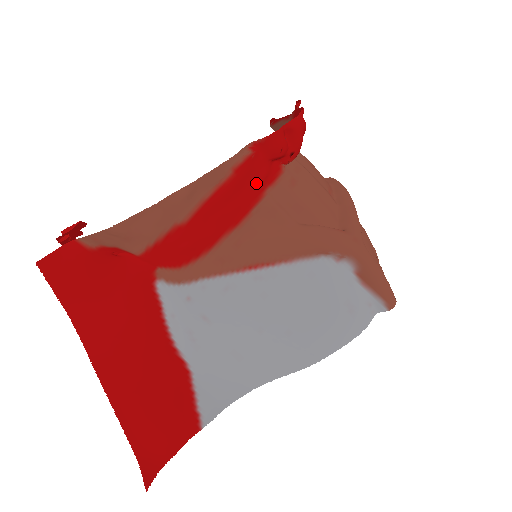
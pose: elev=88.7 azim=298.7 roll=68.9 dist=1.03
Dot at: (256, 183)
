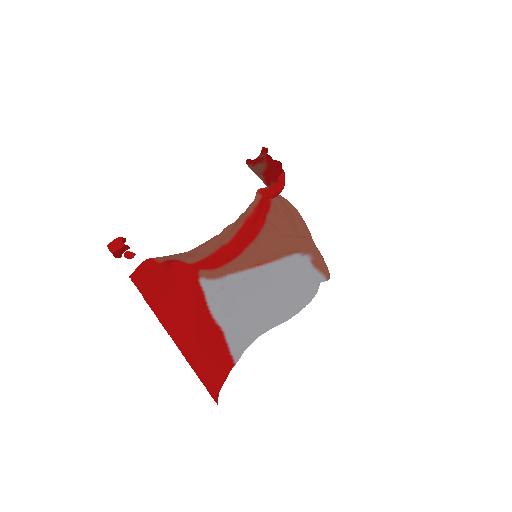
Dot at: (263, 214)
